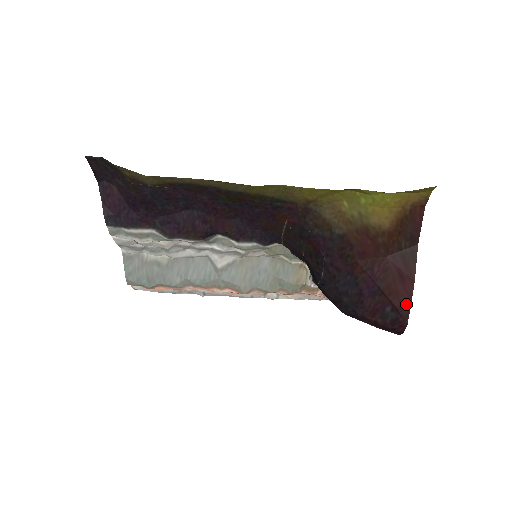
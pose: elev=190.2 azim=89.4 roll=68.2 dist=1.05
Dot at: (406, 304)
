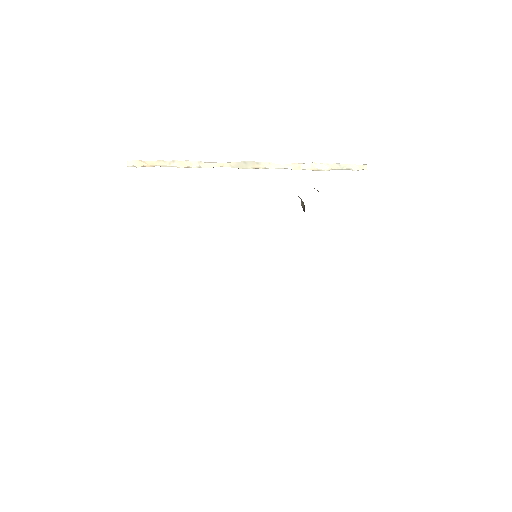
Dot at: occluded
